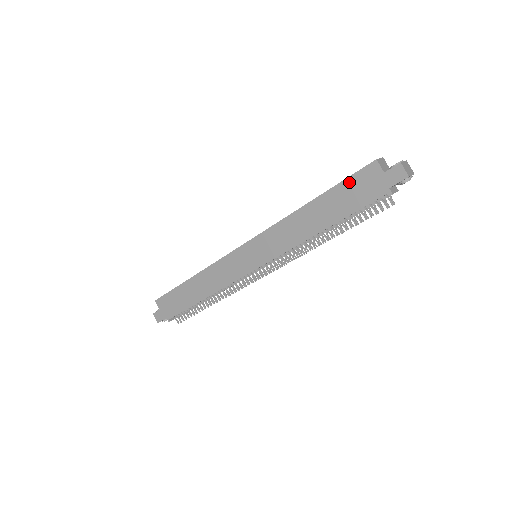
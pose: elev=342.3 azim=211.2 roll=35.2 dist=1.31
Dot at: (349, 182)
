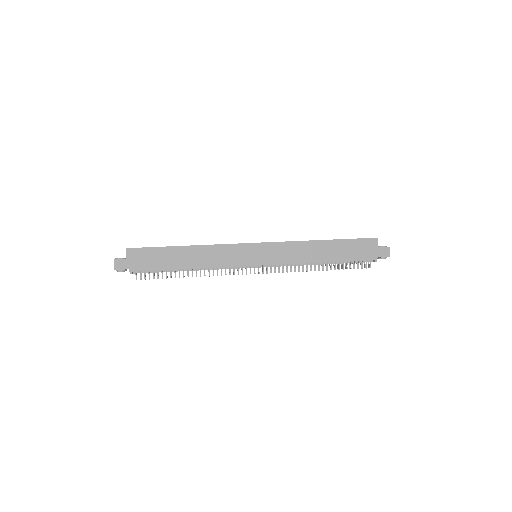
Dot at: (356, 242)
